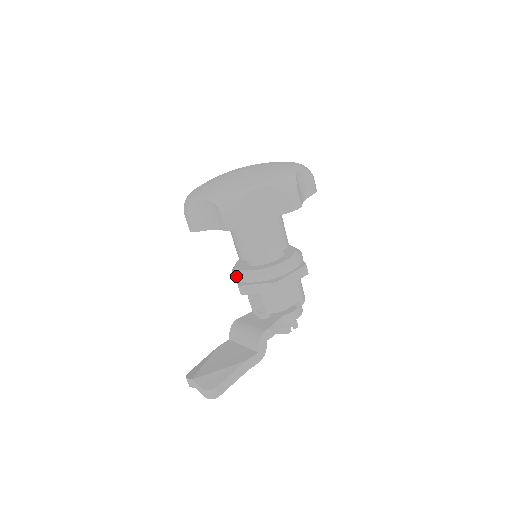
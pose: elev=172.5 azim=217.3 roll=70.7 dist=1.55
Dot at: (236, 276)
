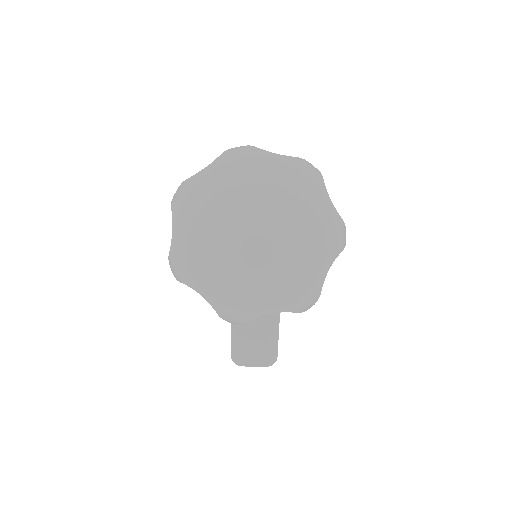
Dot at: occluded
